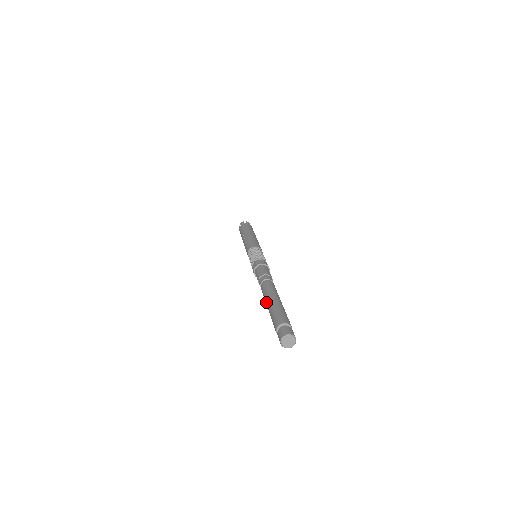
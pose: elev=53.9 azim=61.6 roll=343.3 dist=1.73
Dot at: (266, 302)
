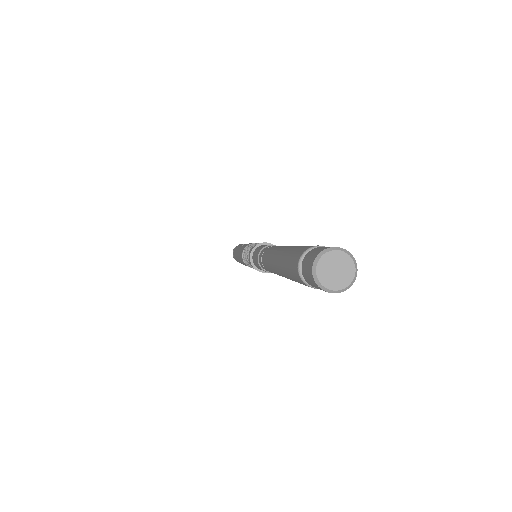
Dot at: (277, 250)
